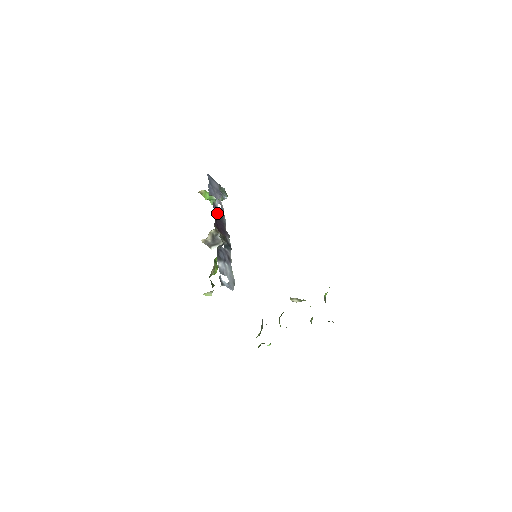
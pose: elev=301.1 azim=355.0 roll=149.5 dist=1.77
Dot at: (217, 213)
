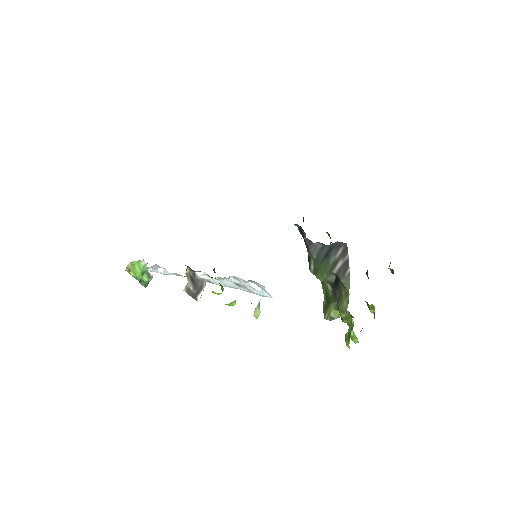
Dot at: occluded
